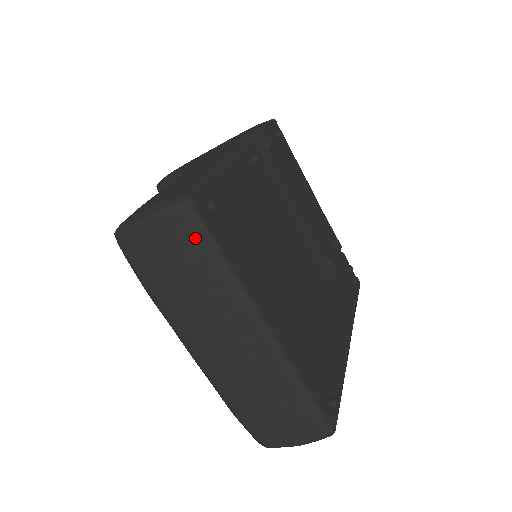
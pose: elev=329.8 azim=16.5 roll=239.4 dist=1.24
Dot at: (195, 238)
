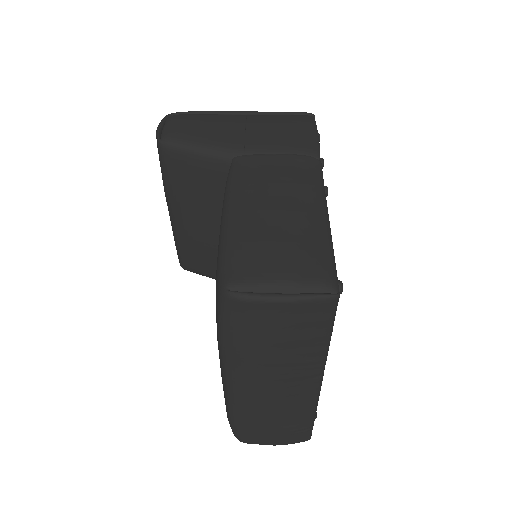
Dot at: (320, 324)
